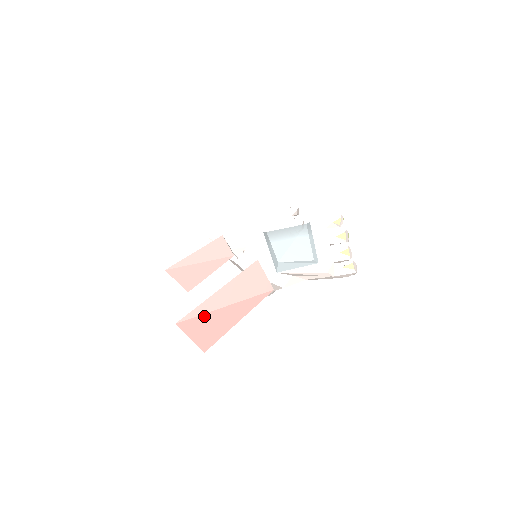
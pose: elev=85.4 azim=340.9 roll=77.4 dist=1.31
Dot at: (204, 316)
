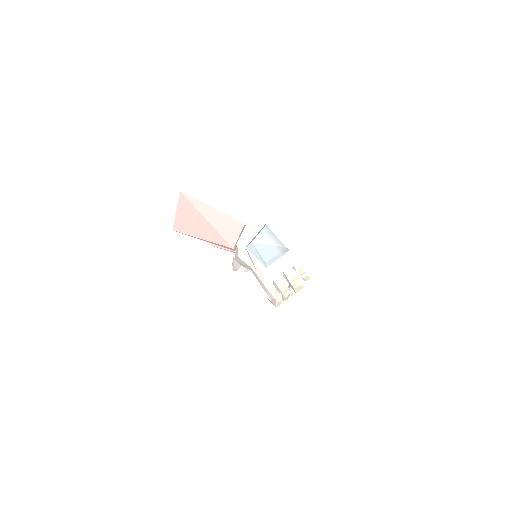
Dot at: (193, 208)
